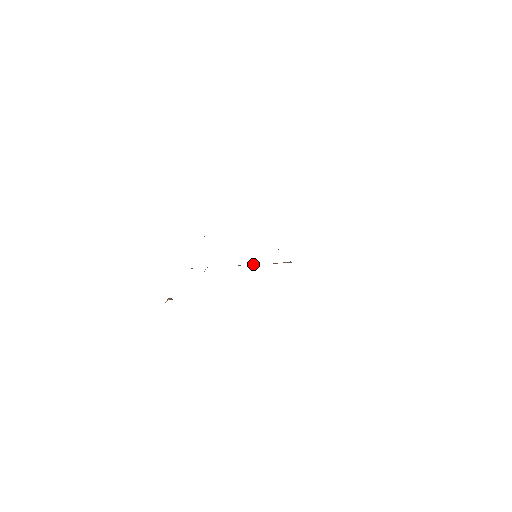
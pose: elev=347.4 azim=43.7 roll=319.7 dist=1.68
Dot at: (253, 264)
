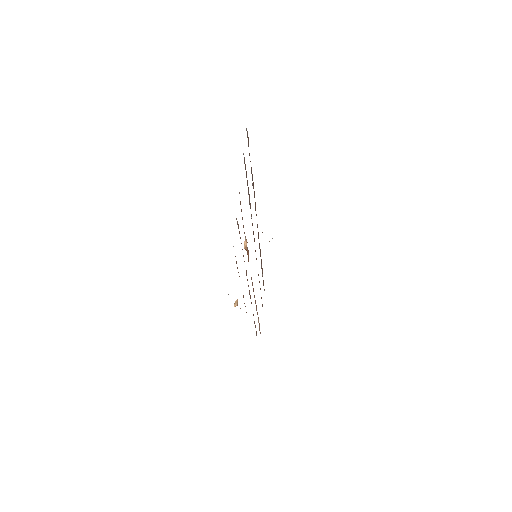
Dot at: occluded
